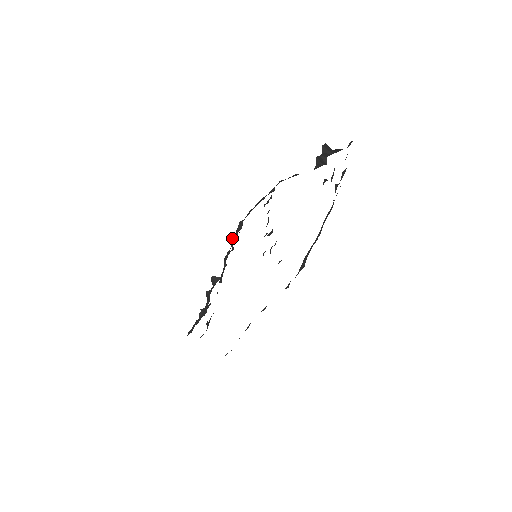
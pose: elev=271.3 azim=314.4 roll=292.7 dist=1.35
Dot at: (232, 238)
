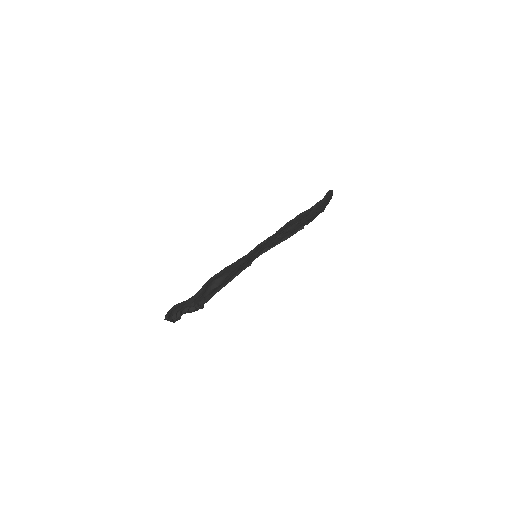
Dot at: occluded
